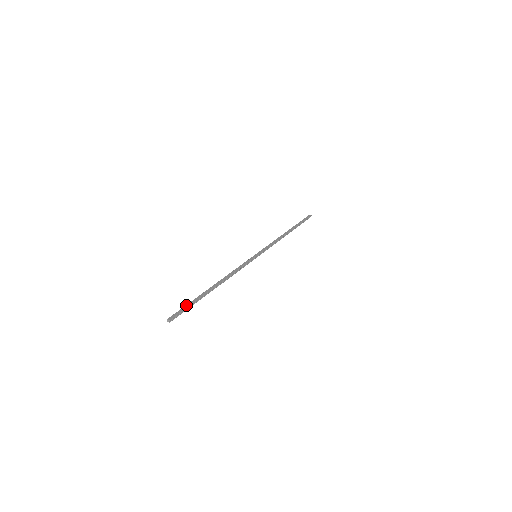
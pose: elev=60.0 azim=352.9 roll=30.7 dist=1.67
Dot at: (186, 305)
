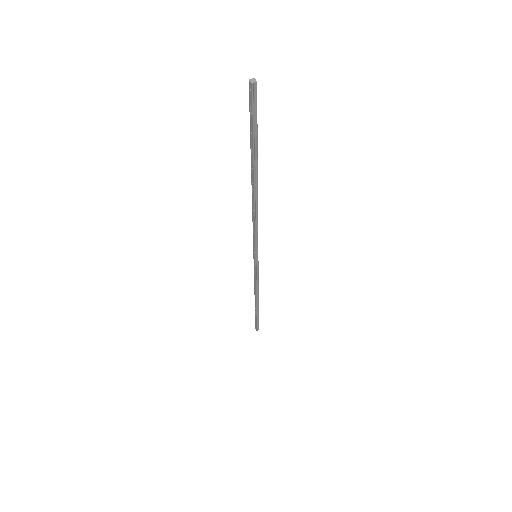
Dot at: (255, 123)
